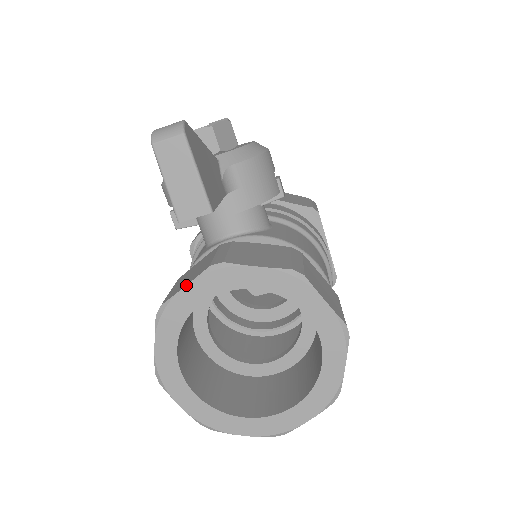
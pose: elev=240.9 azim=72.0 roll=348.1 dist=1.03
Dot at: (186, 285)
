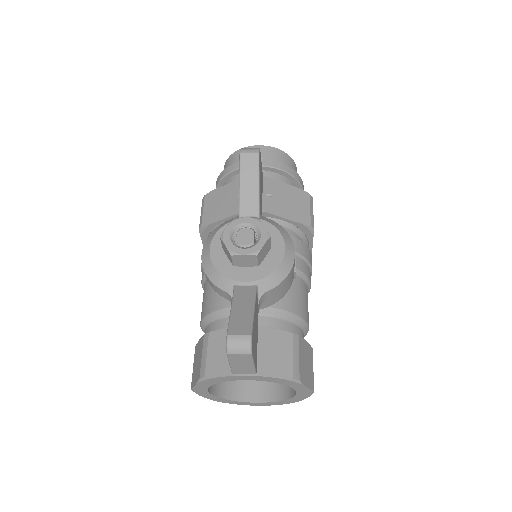
Dot at: (225, 377)
